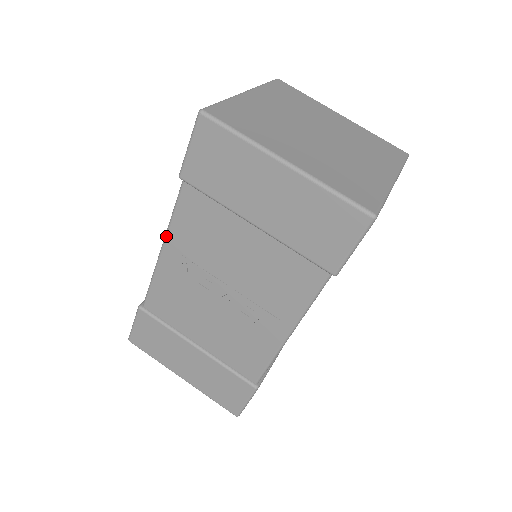
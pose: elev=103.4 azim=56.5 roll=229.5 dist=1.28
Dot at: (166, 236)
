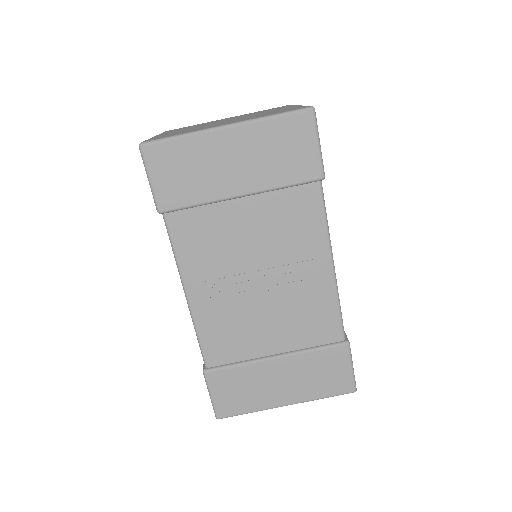
Dot at: (182, 277)
